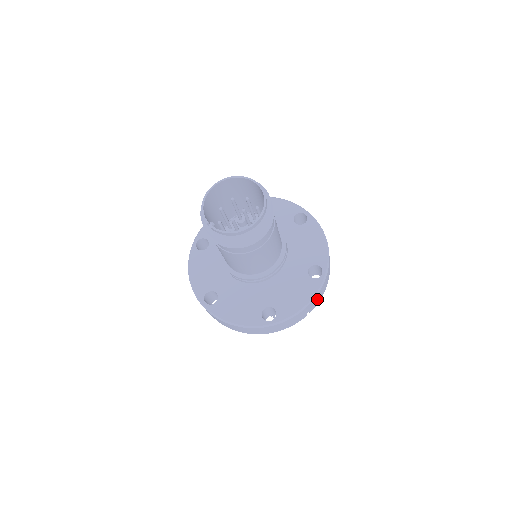
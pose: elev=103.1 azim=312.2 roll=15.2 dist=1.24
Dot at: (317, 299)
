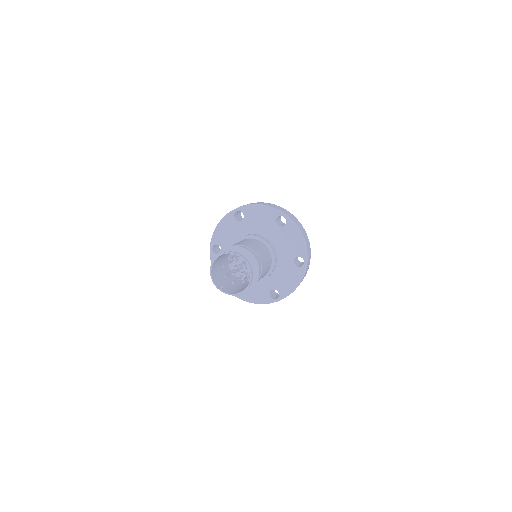
Dot at: (304, 276)
